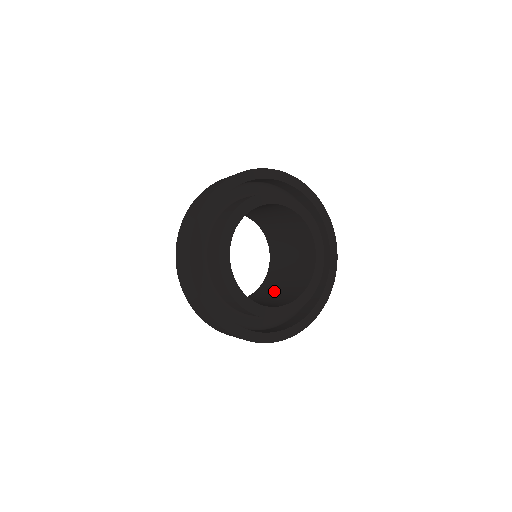
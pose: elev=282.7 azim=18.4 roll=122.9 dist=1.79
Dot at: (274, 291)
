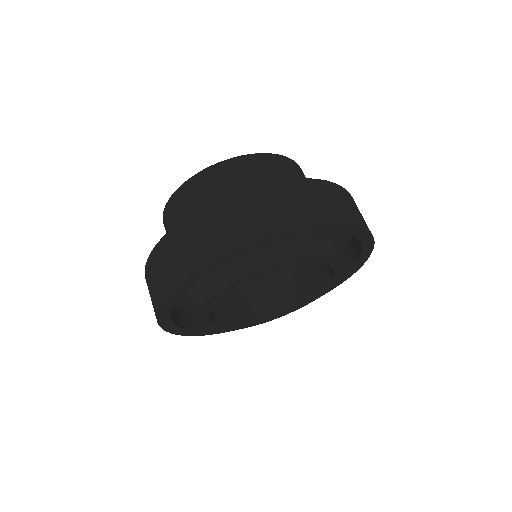
Dot at: occluded
